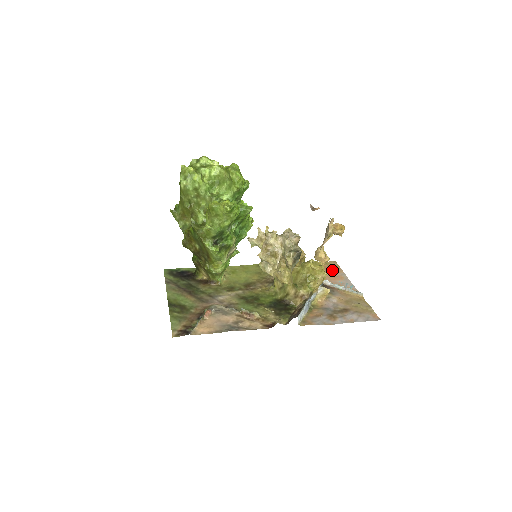
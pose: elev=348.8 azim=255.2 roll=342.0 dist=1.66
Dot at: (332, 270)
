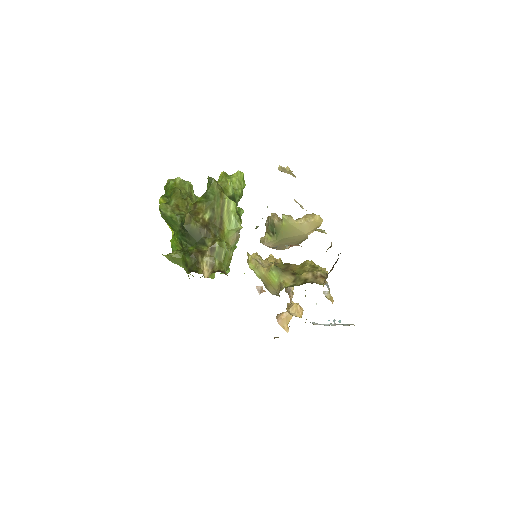
Dot at: occluded
